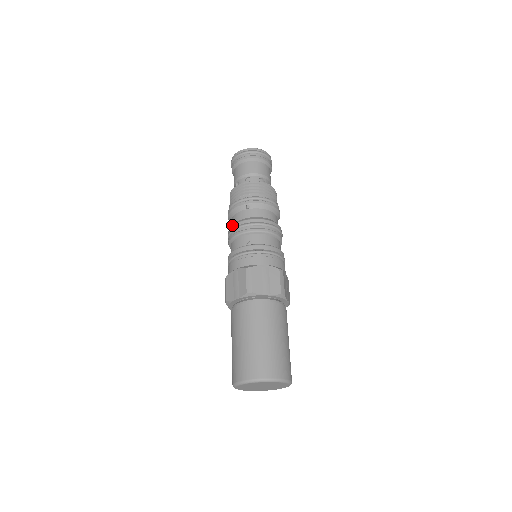
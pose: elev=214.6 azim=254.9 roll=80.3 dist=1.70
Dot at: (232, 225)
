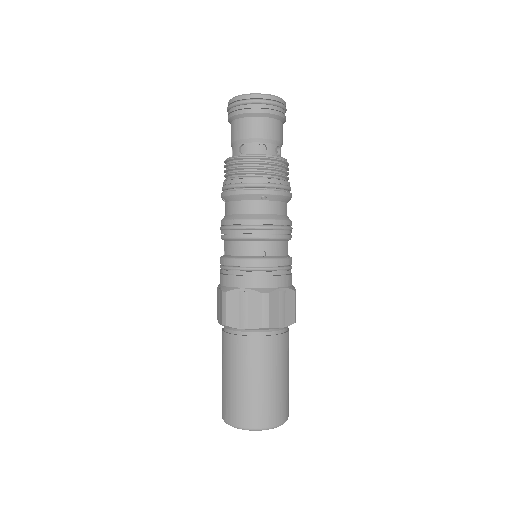
Dot at: (238, 219)
